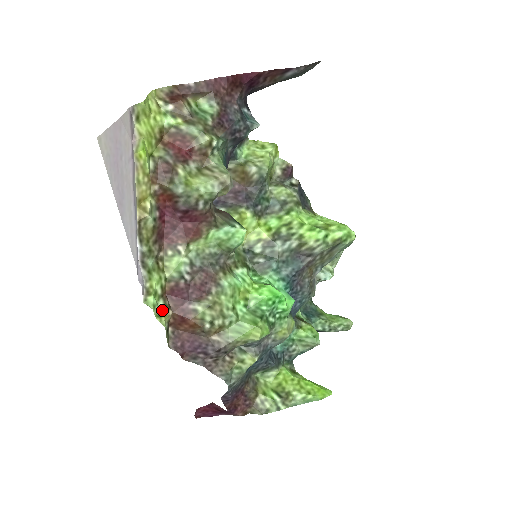
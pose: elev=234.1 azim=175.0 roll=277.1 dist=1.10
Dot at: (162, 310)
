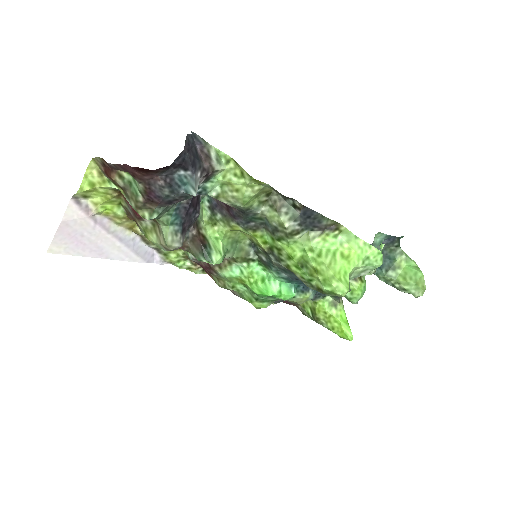
Dot at: (190, 266)
